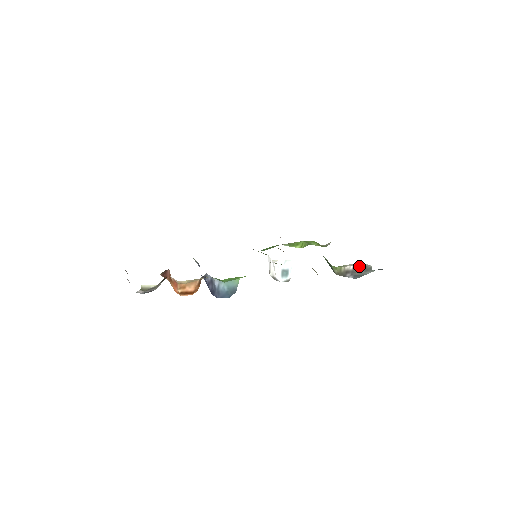
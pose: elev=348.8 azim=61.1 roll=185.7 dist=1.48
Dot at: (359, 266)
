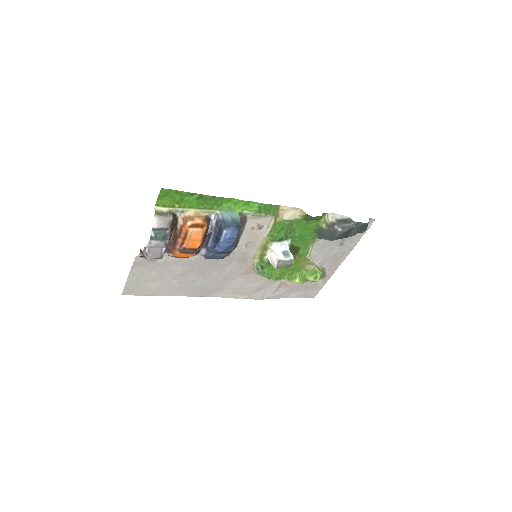
Dot at: (340, 220)
